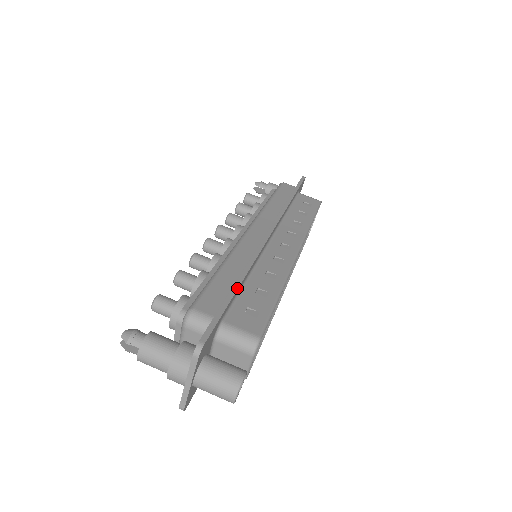
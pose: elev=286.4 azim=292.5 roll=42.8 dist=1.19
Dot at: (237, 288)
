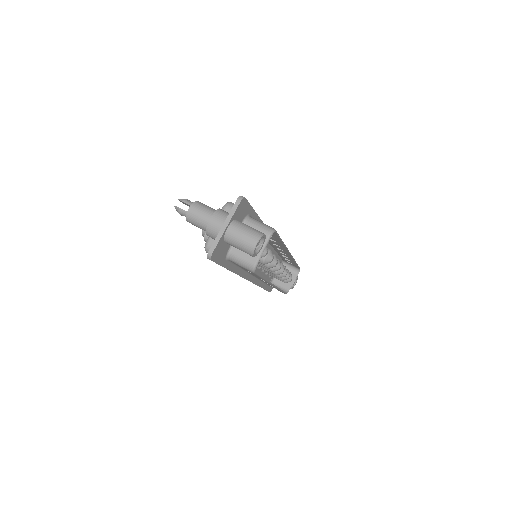
Dot at: (258, 216)
